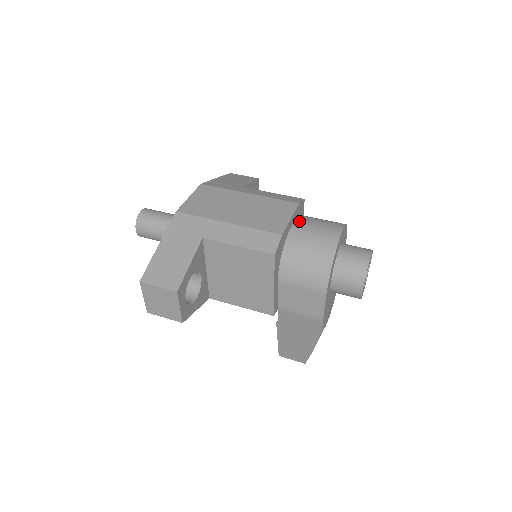
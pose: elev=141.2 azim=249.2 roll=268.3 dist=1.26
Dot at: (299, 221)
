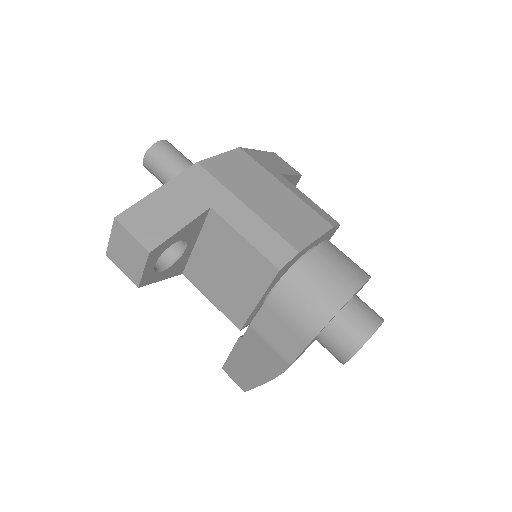
Dot at: (324, 246)
